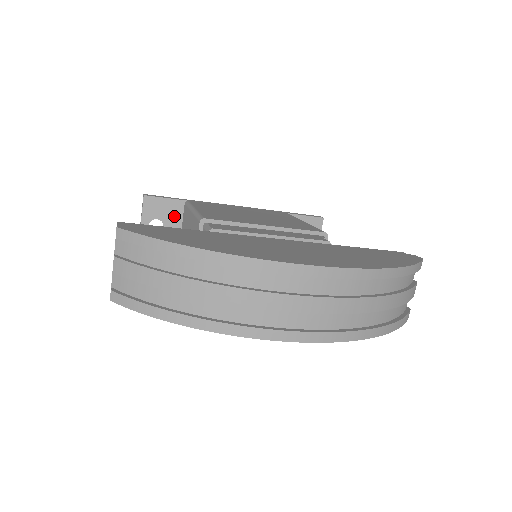
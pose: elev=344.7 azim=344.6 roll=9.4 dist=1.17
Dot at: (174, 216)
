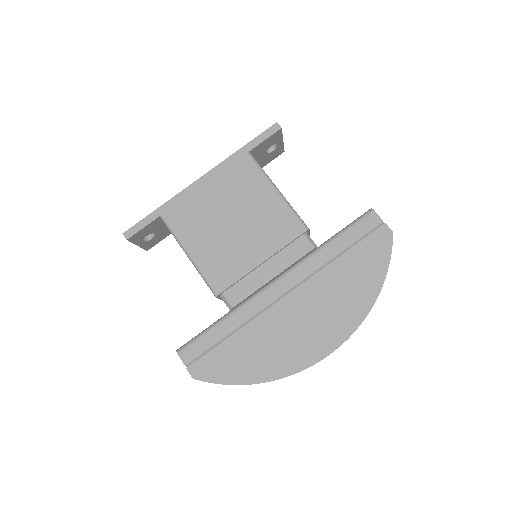
Dot at: (157, 226)
